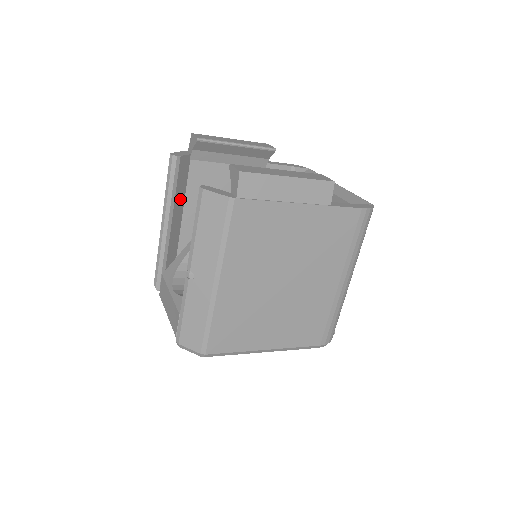
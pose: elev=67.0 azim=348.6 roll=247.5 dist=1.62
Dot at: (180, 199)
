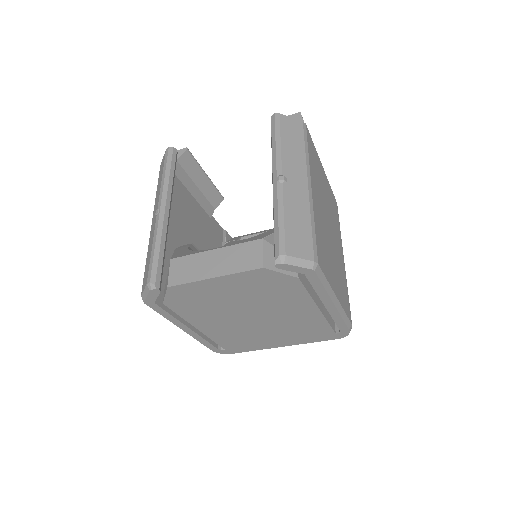
Dot at: occluded
